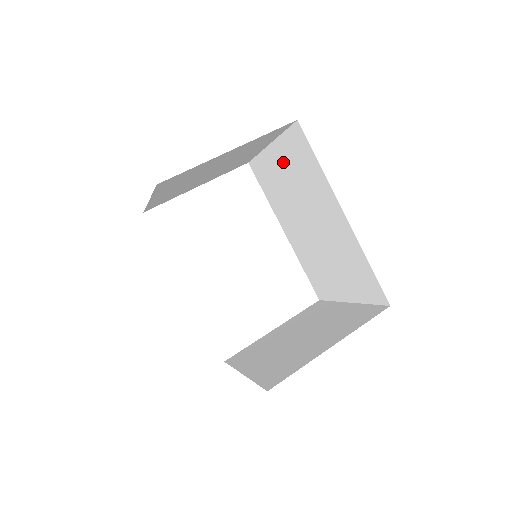
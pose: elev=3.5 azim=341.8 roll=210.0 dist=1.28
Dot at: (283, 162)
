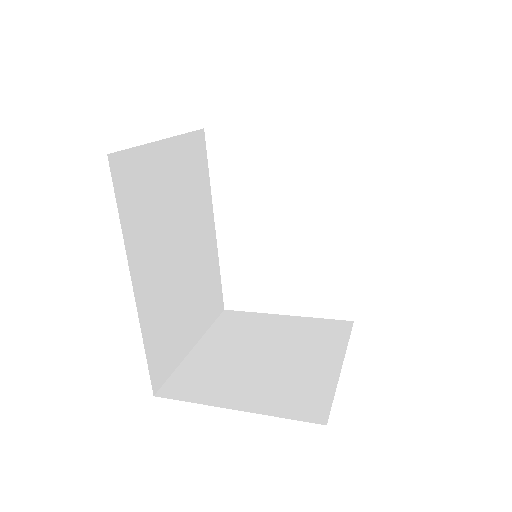
Dot at: occluded
